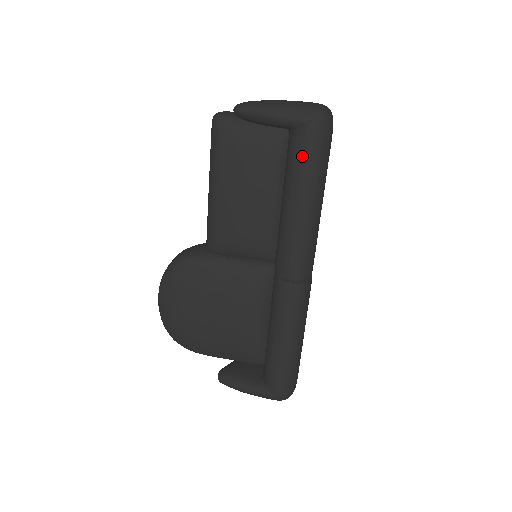
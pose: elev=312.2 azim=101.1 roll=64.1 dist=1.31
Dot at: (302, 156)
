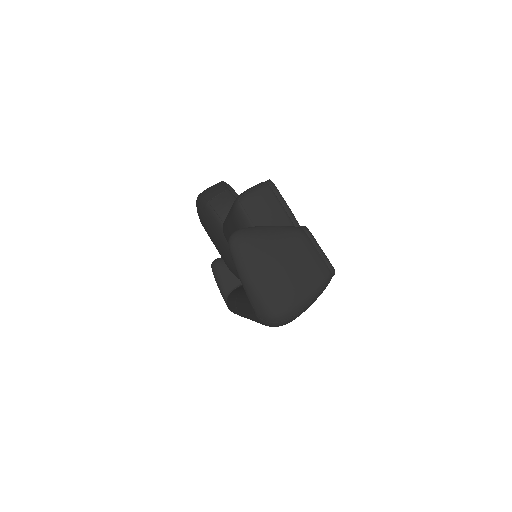
Dot at: (251, 313)
